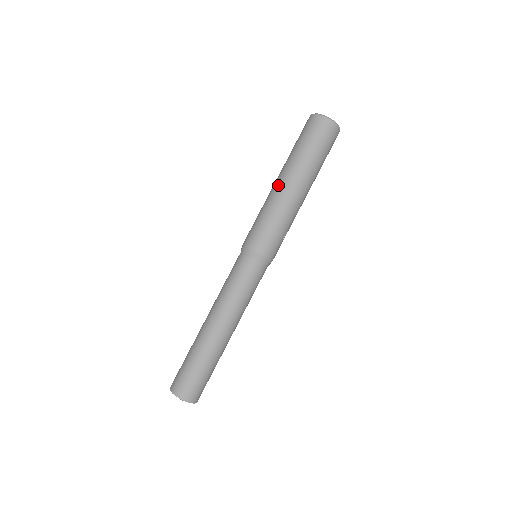
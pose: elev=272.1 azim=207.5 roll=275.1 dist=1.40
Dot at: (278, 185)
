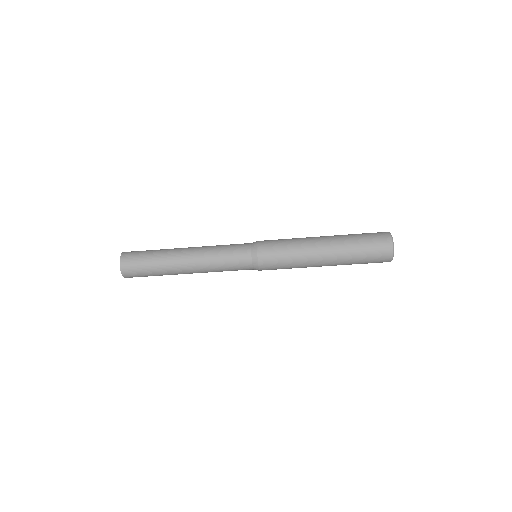
Dot at: (319, 245)
